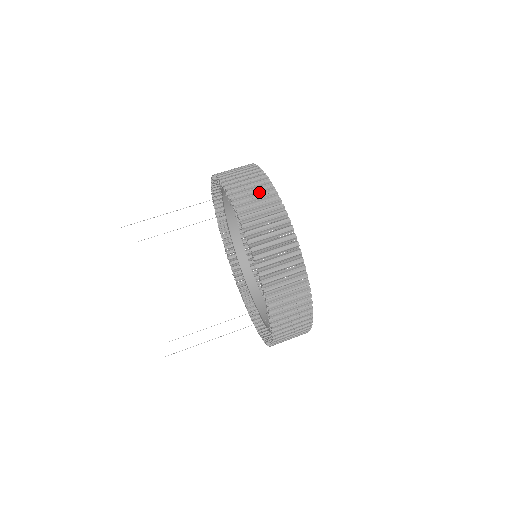
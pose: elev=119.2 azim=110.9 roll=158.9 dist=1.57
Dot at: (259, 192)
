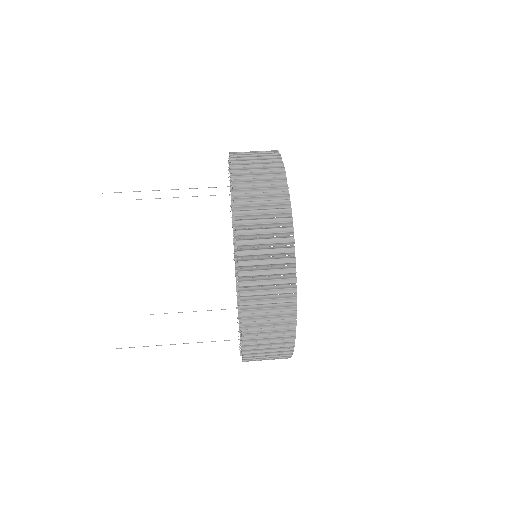
Dot at: (269, 195)
